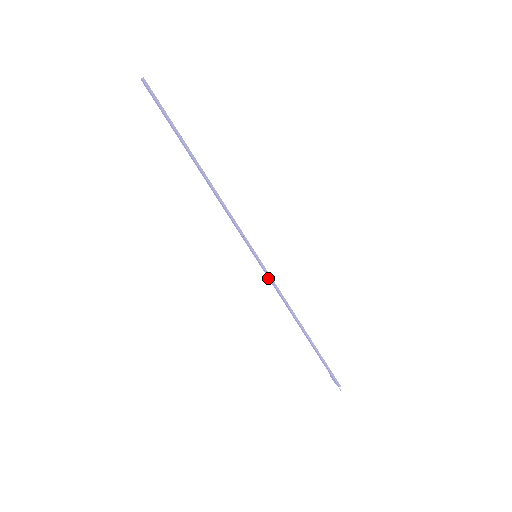
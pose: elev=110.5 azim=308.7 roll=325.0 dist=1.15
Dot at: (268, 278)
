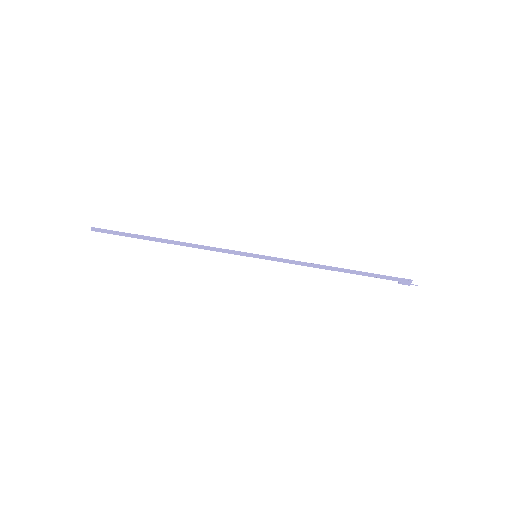
Dot at: occluded
